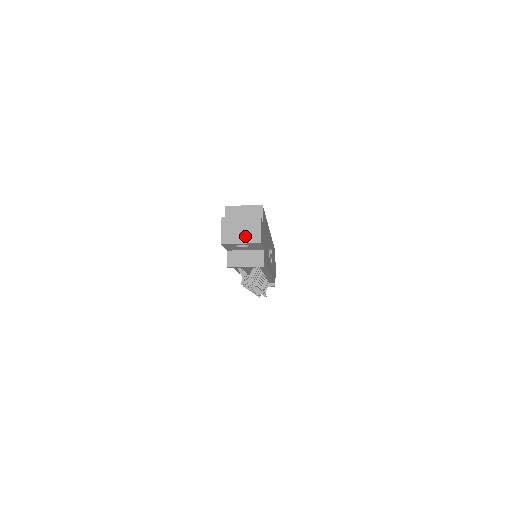
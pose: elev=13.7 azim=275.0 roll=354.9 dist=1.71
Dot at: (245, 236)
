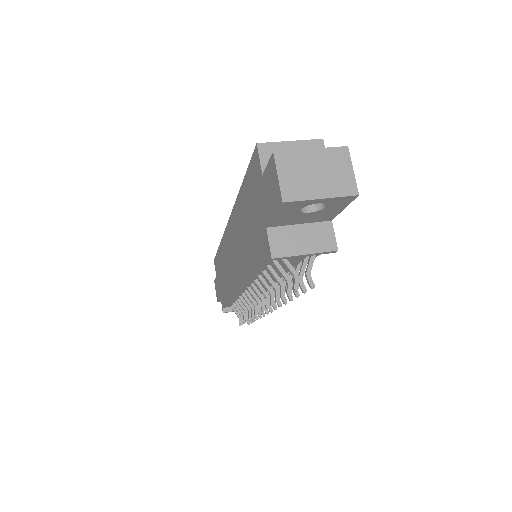
Dot at: (327, 184)
